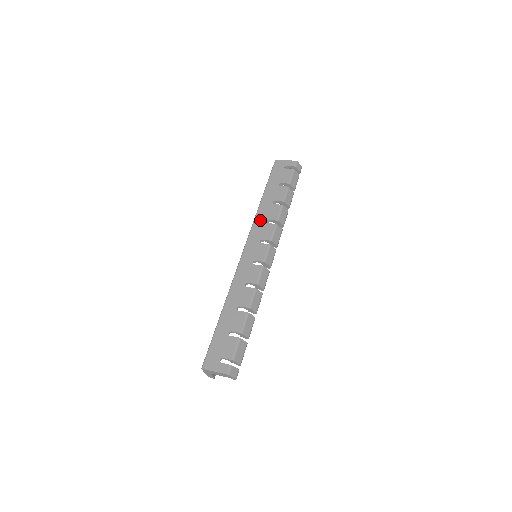
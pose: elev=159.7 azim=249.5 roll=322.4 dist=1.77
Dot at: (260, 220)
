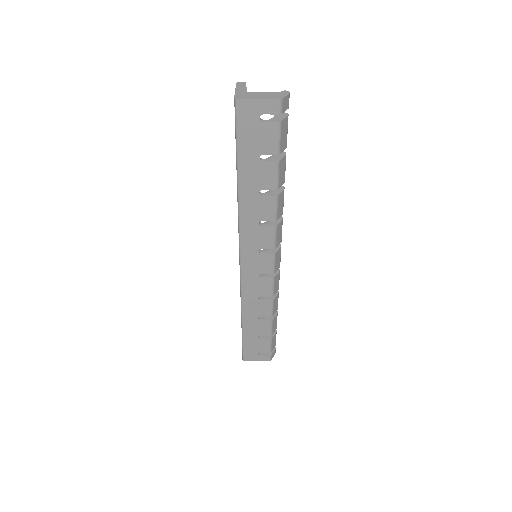
Dot at: (249, 223)
